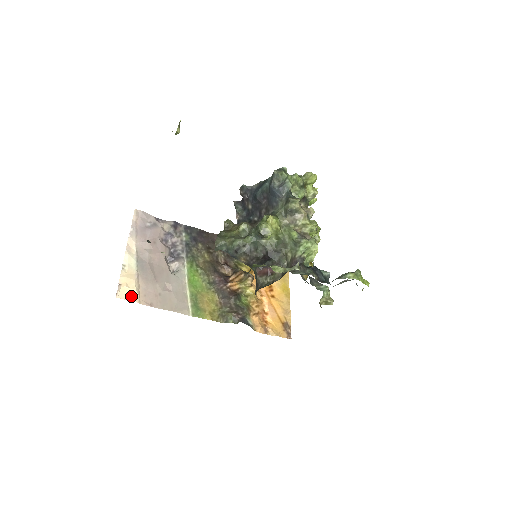
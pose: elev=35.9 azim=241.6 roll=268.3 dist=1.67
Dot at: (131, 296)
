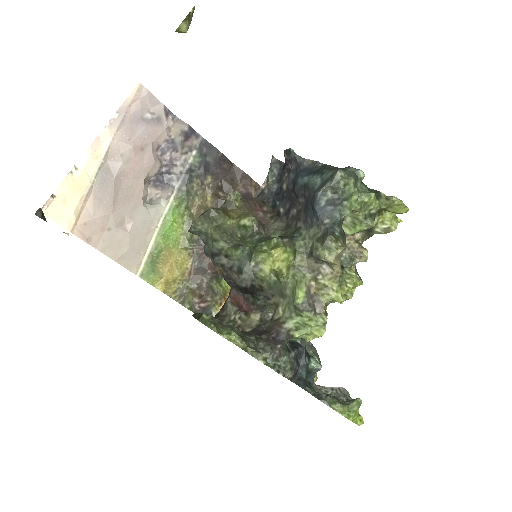
Dot at: (63, 218)
